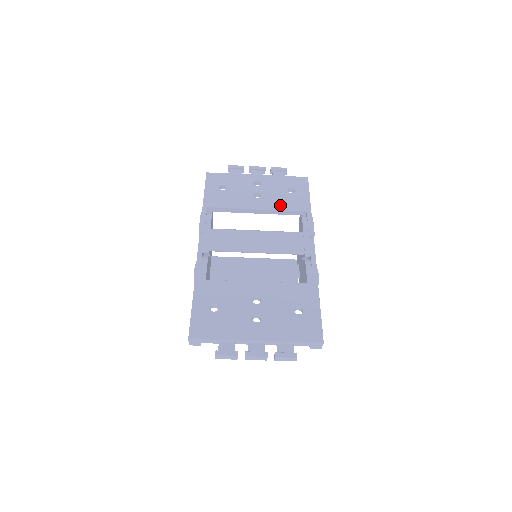
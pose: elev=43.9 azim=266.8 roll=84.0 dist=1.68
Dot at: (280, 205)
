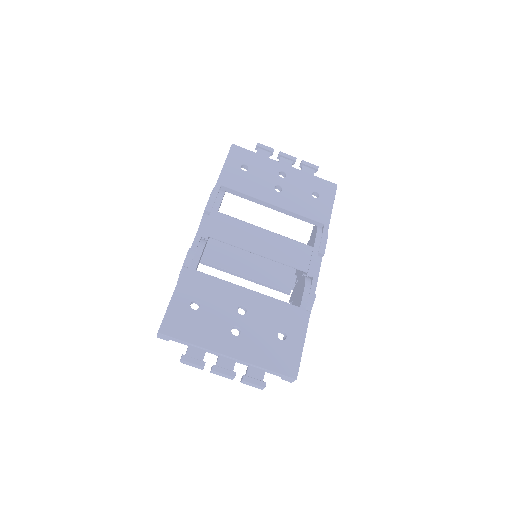
Dot at: (299, 208)
